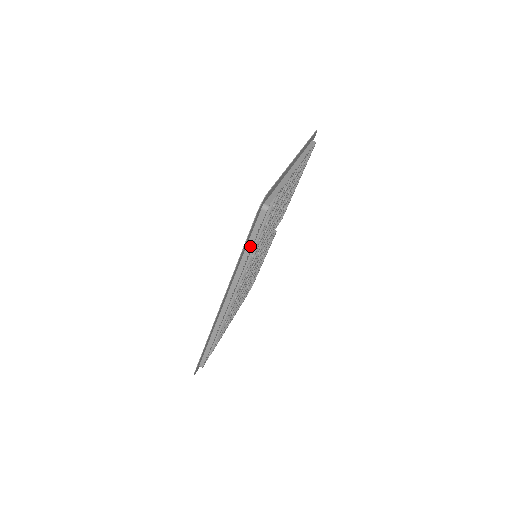
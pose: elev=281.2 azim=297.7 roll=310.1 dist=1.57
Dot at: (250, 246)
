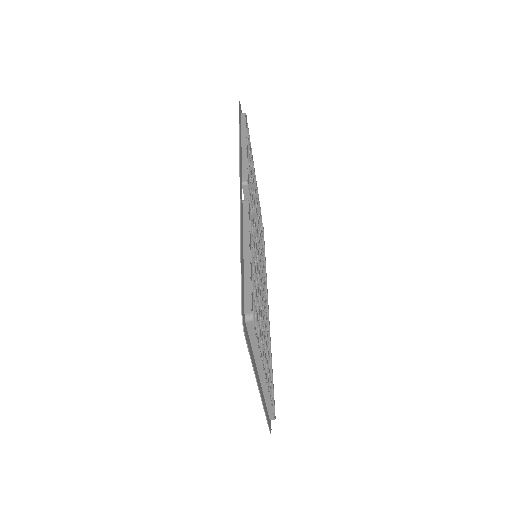
Dot at: (271, 374)
